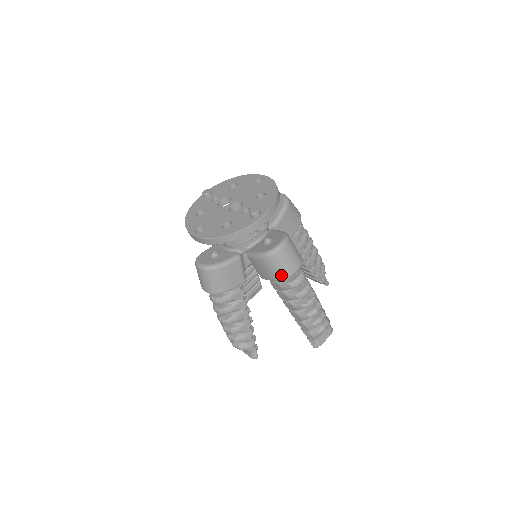
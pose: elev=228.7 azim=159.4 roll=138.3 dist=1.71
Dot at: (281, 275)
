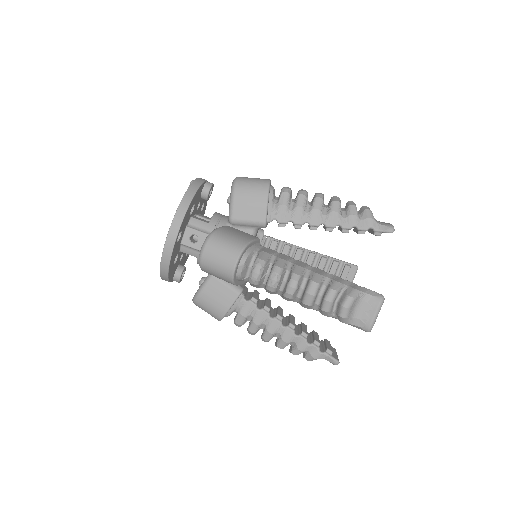
Dot at: (263, 186)
